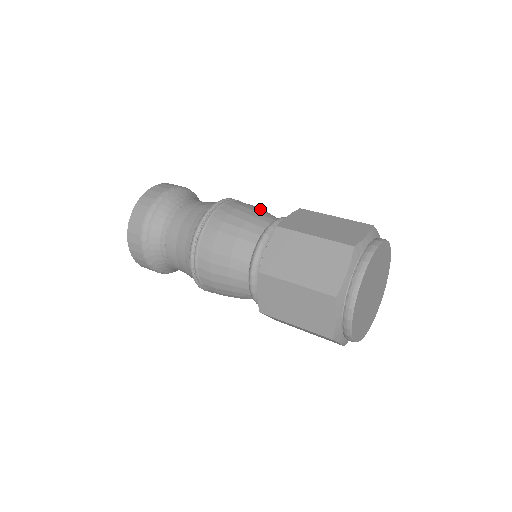
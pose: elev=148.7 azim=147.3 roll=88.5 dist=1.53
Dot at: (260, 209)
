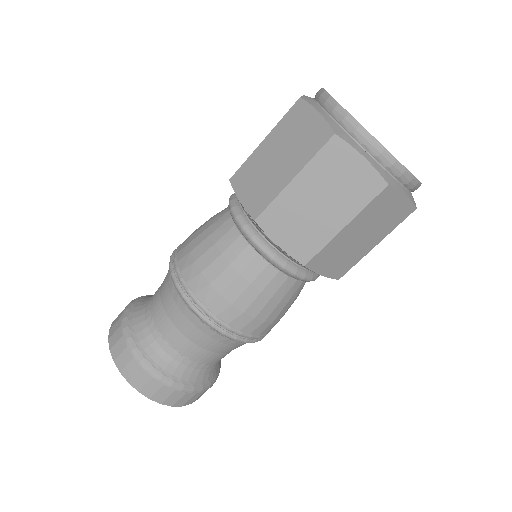
Dot at: (201, 229)
